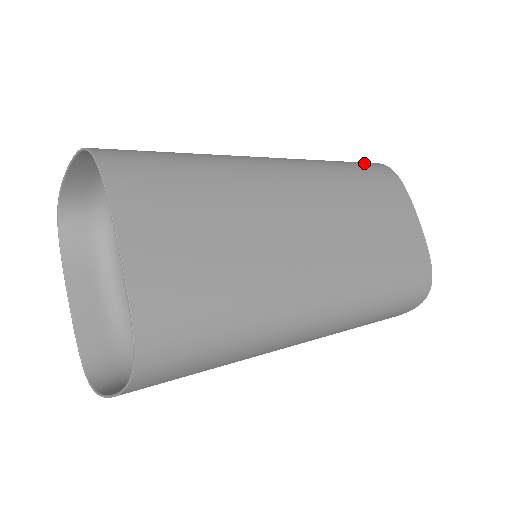
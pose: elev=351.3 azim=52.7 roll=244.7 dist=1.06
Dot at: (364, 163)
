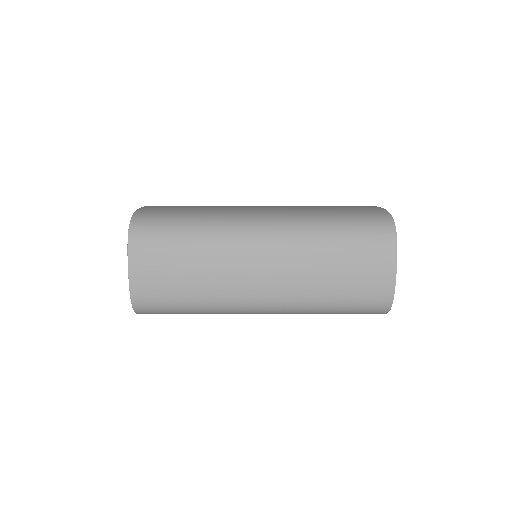
Dot at: occluded
